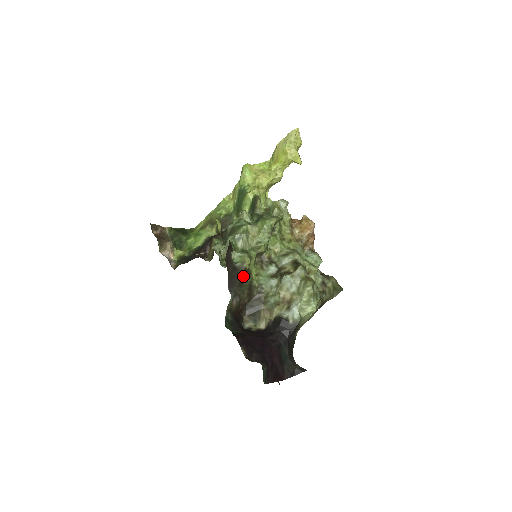
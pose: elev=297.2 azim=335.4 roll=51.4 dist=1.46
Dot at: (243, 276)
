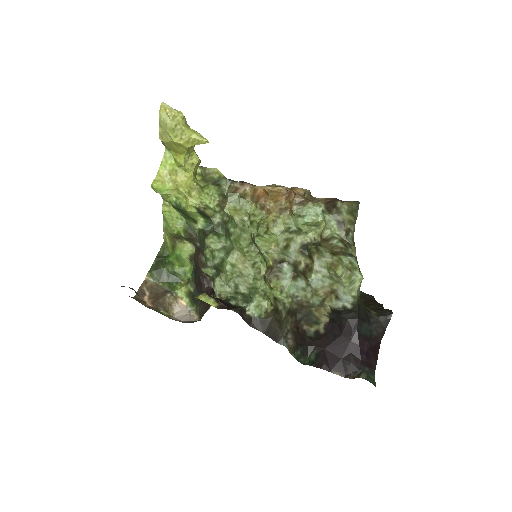
Dot at: (276, 317)
